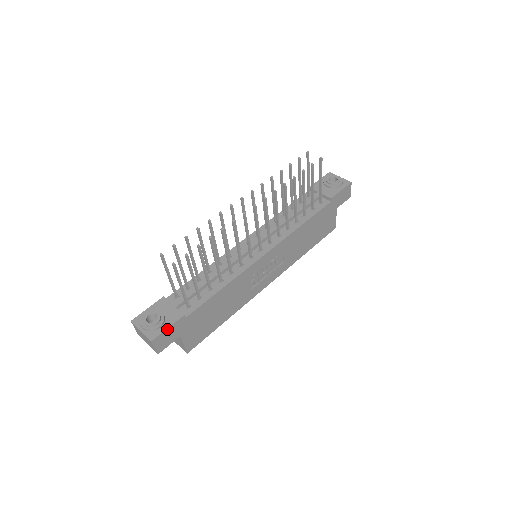
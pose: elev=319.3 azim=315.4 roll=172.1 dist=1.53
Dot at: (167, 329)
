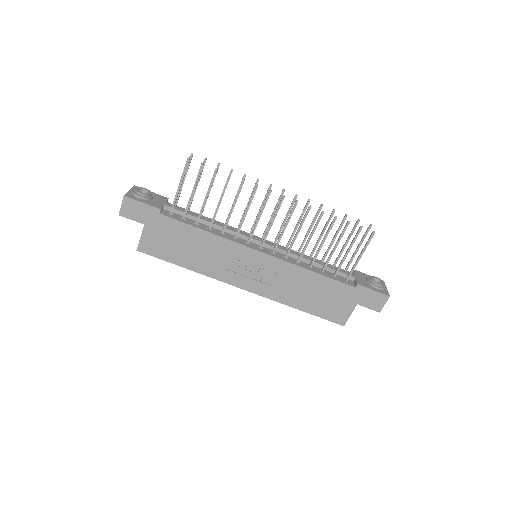
Dot at: (141, 203)
